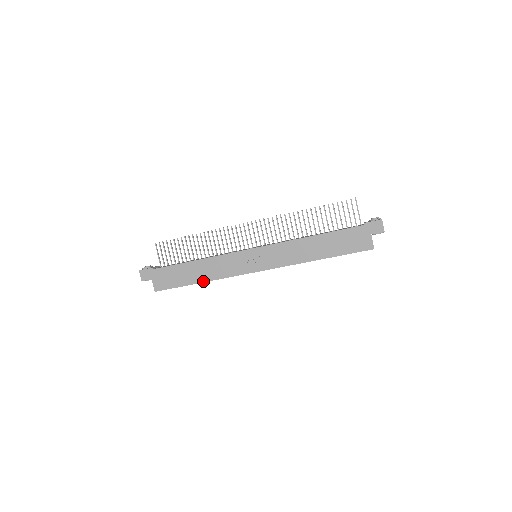
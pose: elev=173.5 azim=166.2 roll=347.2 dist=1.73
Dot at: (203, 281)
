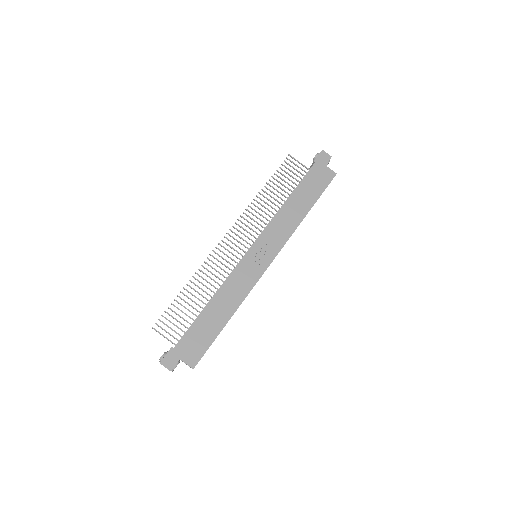
Dot at: (232, 314)
